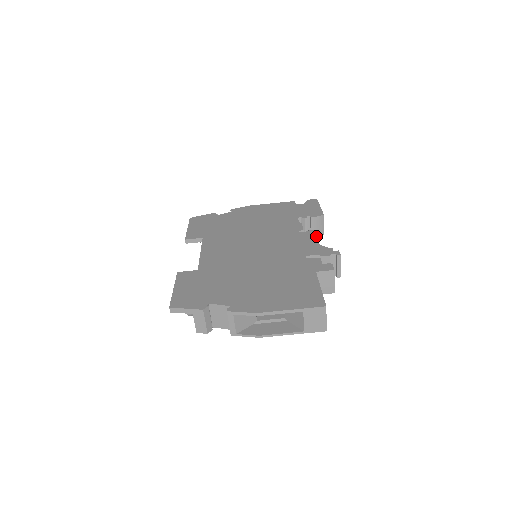
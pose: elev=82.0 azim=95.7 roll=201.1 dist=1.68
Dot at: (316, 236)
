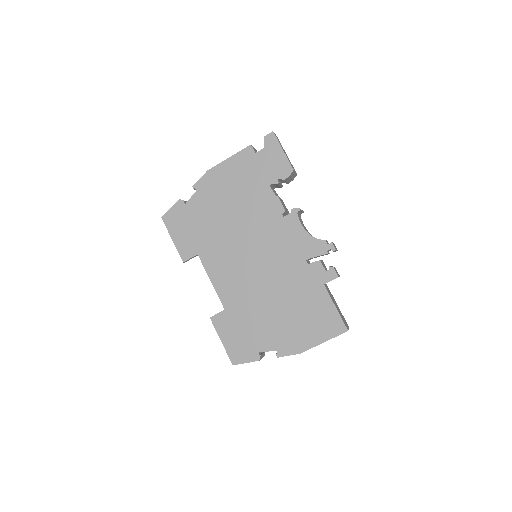
Dot at: (299, 211)
